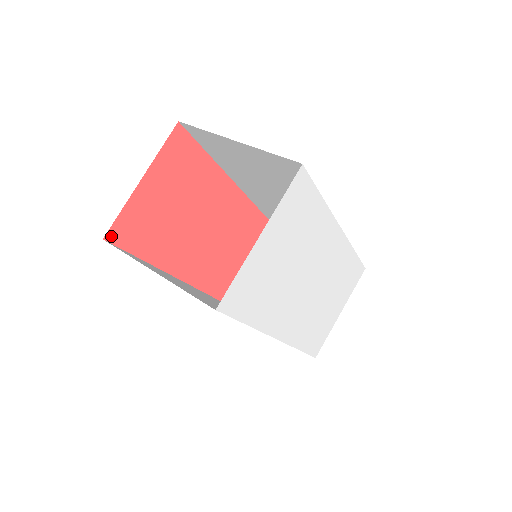
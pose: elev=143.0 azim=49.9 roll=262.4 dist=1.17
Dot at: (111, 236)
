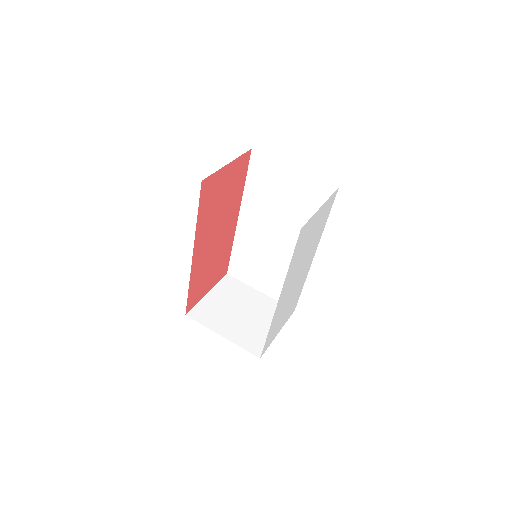
Dot at: (204, 183)
